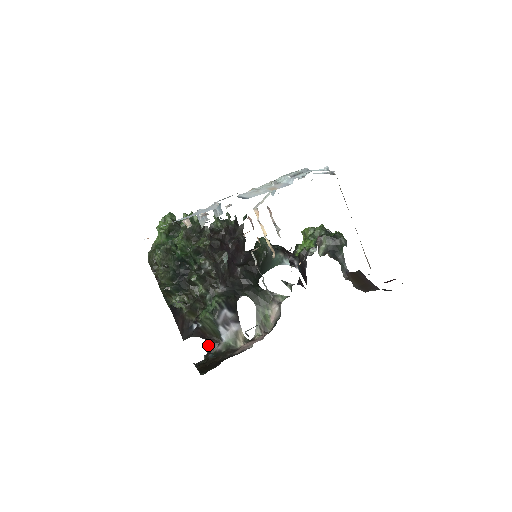
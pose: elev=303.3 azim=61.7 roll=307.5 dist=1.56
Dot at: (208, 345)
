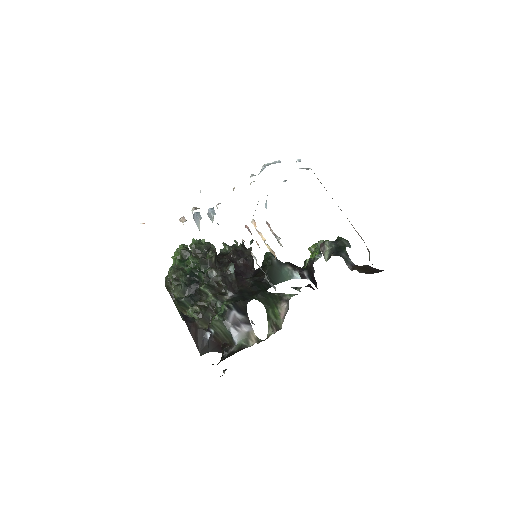
Dot at: (222, 350)
